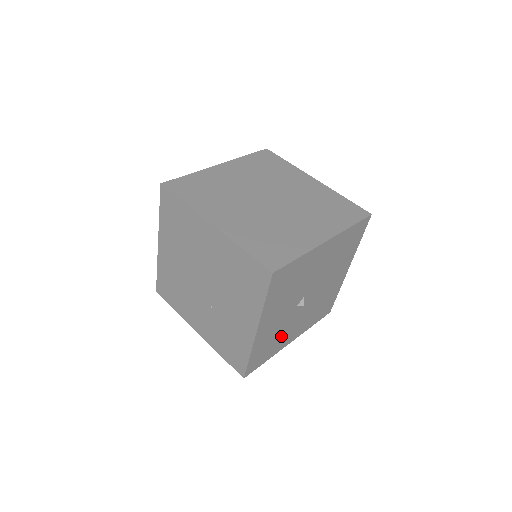
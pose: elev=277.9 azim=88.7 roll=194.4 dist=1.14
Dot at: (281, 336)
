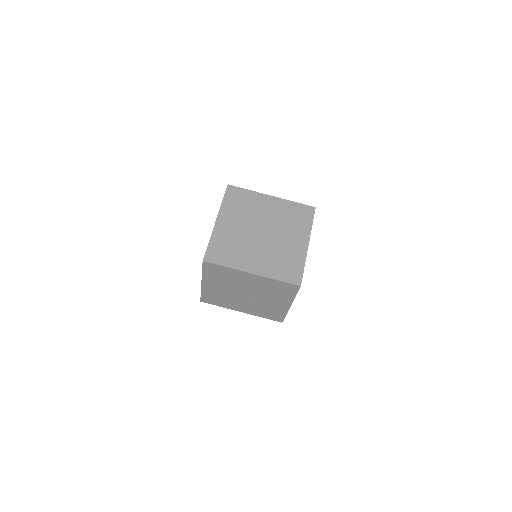
Dot at: occluded
